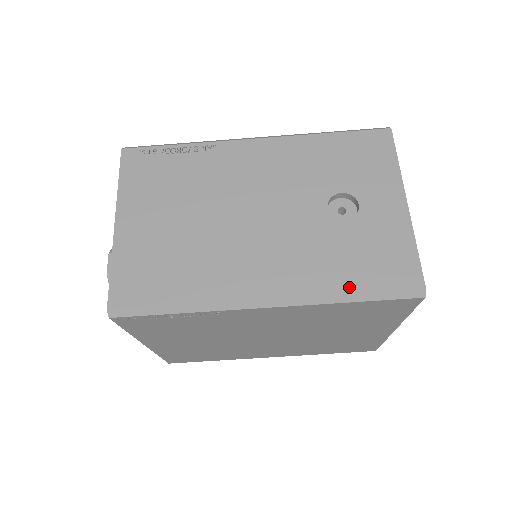
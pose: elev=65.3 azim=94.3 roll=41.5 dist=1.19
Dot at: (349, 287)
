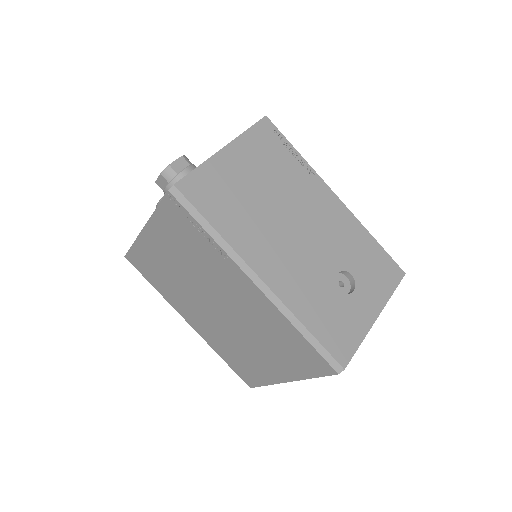
Dot at: (309, 324)
